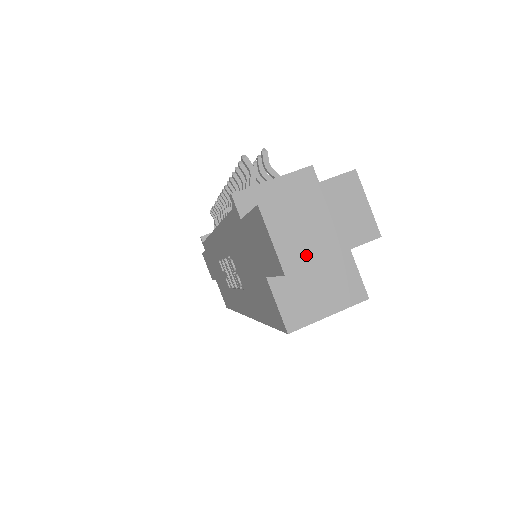
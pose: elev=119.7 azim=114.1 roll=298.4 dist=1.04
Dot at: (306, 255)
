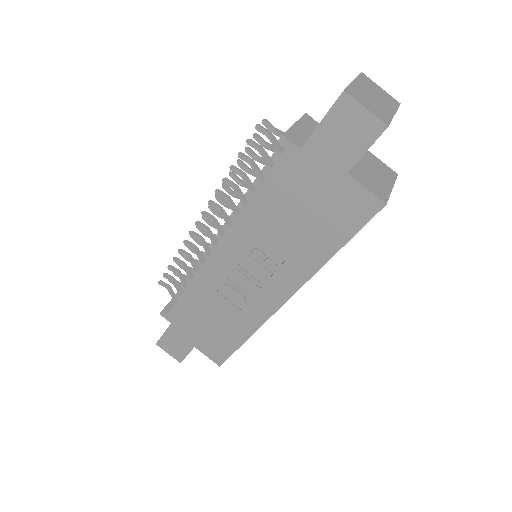
Dot at: (385, 115)
